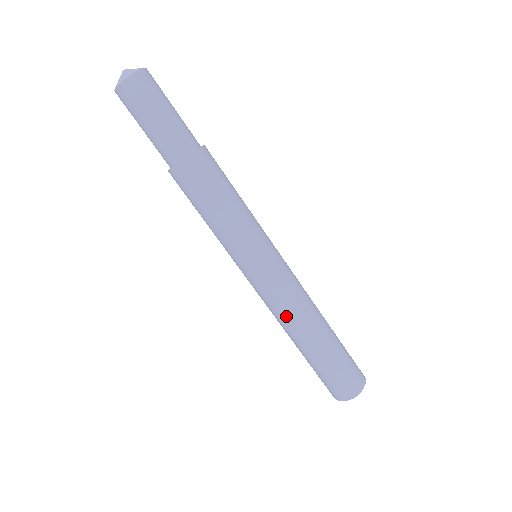
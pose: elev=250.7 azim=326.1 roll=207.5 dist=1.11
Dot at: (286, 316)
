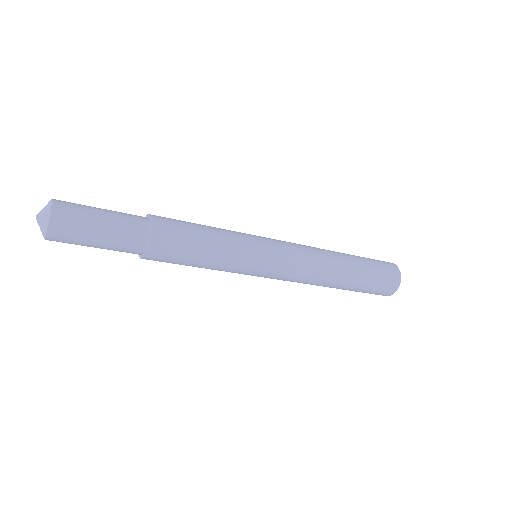
Dot at: occluded
